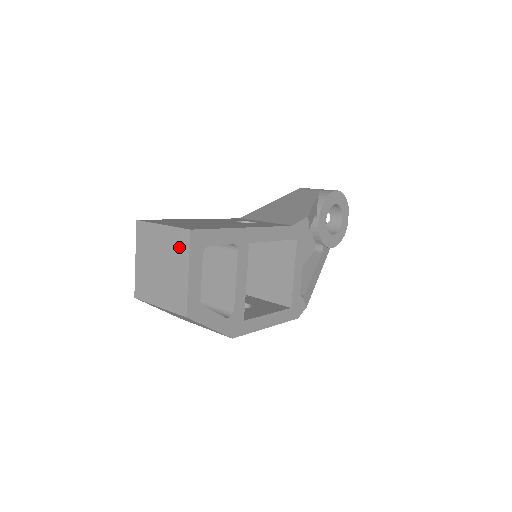
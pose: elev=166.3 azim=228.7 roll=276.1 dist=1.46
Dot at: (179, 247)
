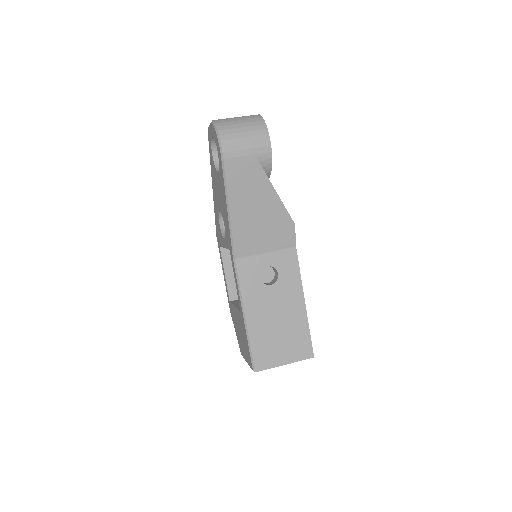
Dot at: occluded
